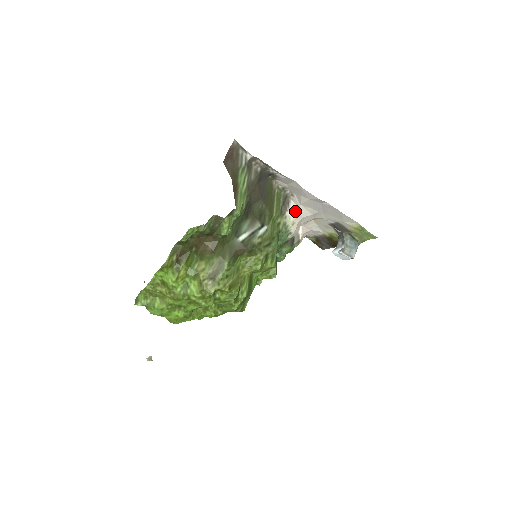
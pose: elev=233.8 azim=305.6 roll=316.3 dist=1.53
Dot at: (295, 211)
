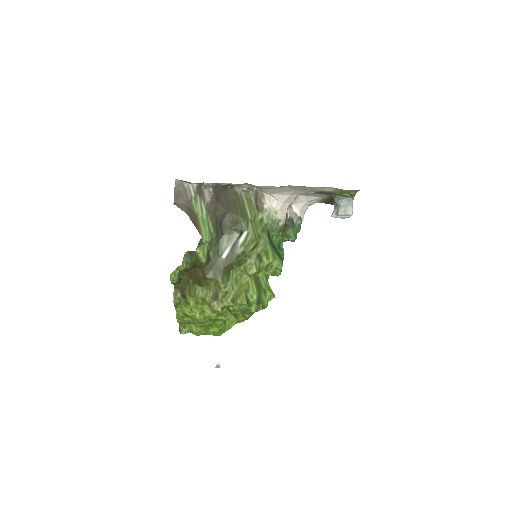
Dot at: (271, 201)
